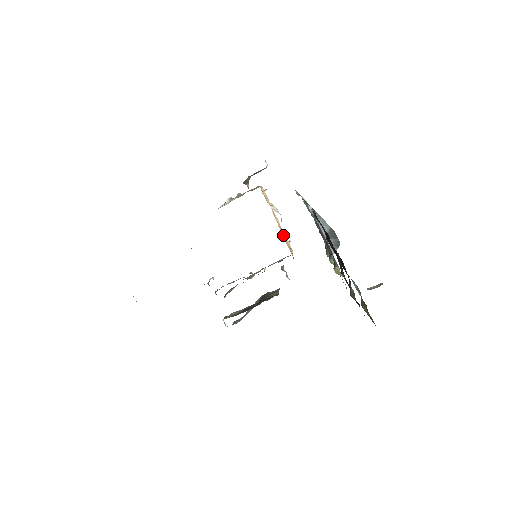
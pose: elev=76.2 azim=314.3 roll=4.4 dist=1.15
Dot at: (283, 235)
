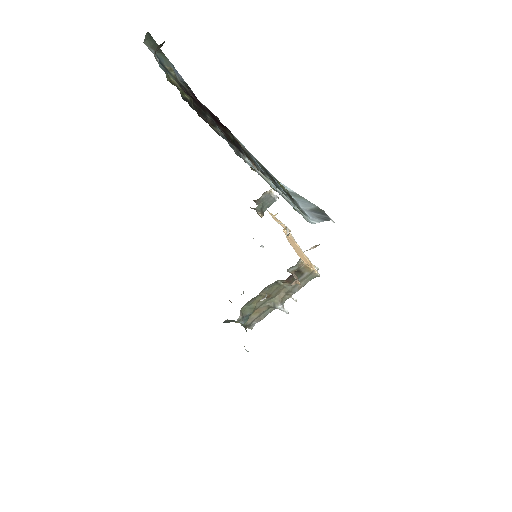
Dot at: (295, 248)
